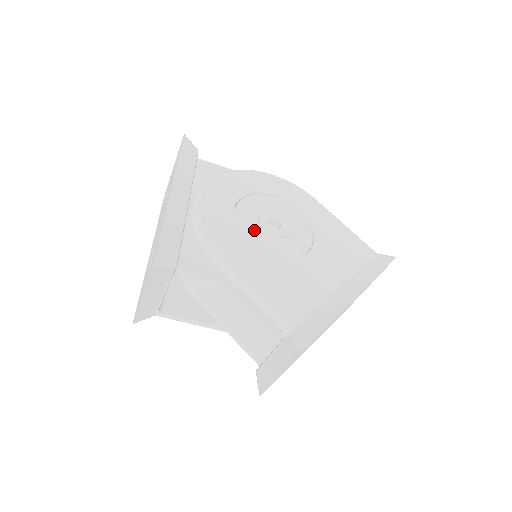
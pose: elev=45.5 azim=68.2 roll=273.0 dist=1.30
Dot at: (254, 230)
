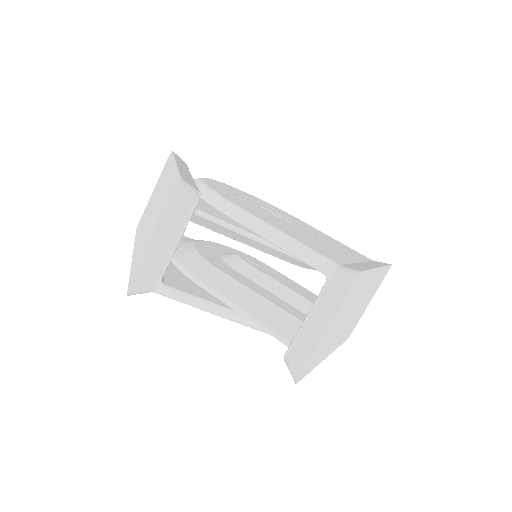
Dot at: (261, 211)
